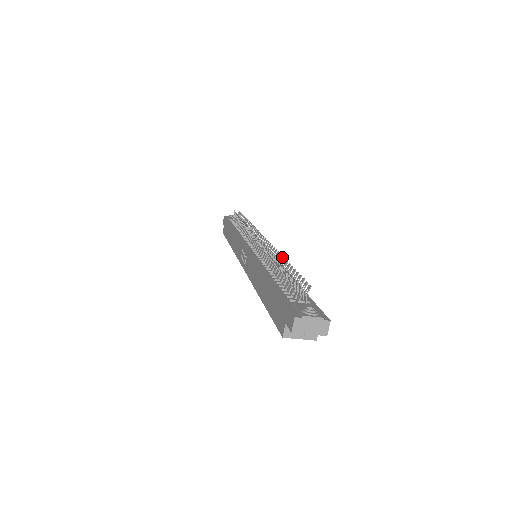
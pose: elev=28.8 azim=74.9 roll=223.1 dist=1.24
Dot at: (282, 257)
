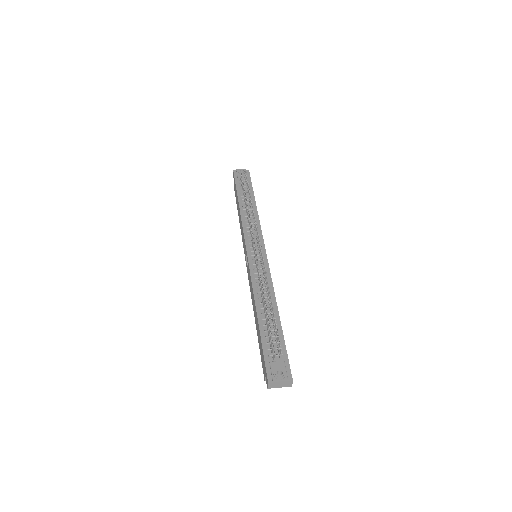
Dot at: (269, 293)
